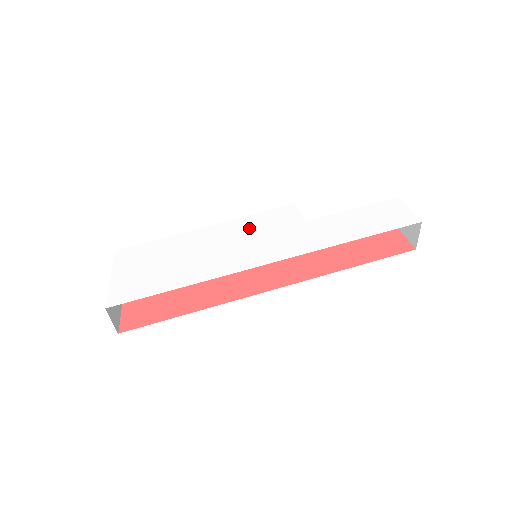
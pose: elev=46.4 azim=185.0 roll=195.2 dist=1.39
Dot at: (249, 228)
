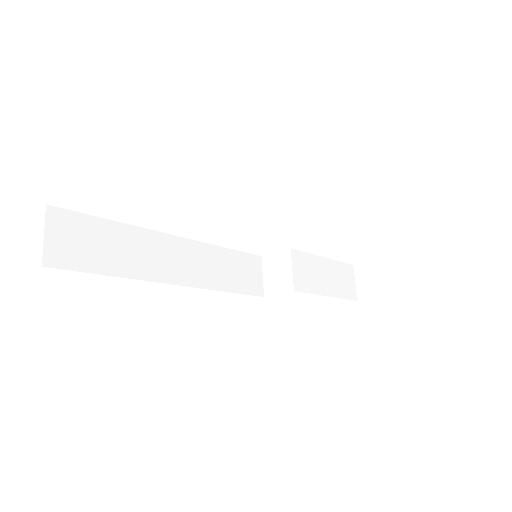
Dot at: occluded
